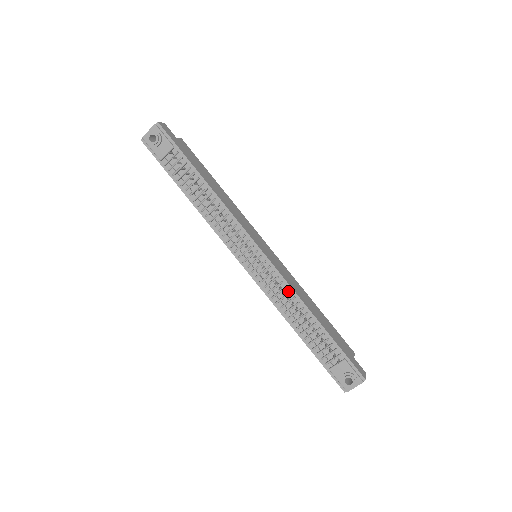
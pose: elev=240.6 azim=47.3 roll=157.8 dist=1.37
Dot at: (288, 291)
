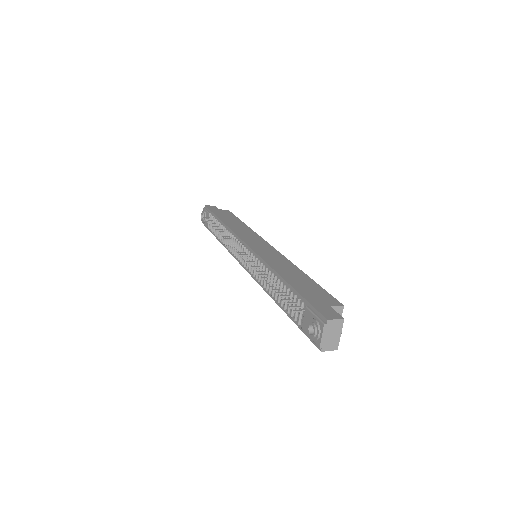
Dot at: (264, 266)
